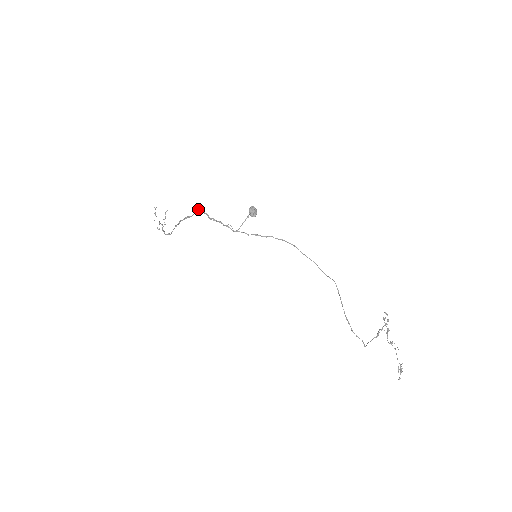
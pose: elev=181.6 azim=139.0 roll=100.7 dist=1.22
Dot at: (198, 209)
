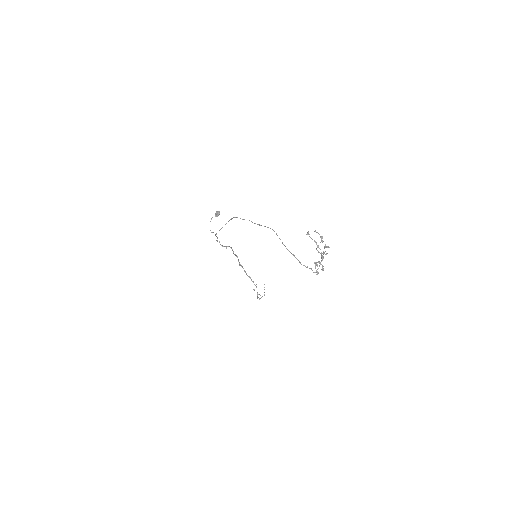
Dot at: (226, 247)
